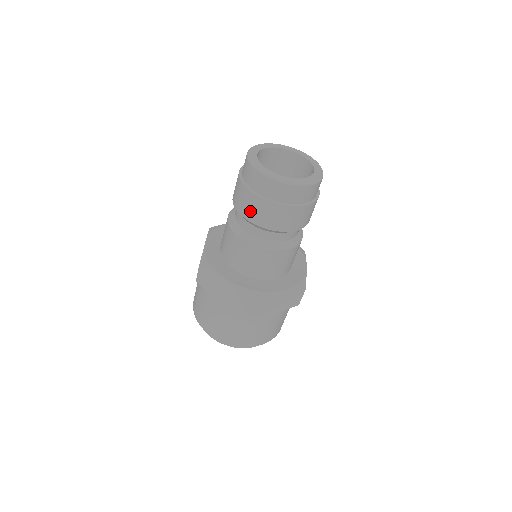
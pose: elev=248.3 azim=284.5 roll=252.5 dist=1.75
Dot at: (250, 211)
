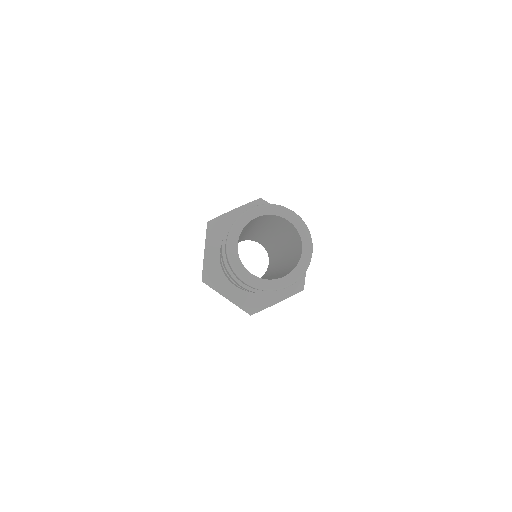
Dot at: occluded
